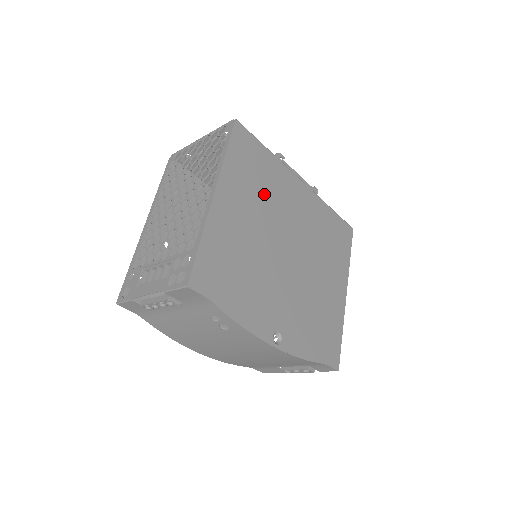
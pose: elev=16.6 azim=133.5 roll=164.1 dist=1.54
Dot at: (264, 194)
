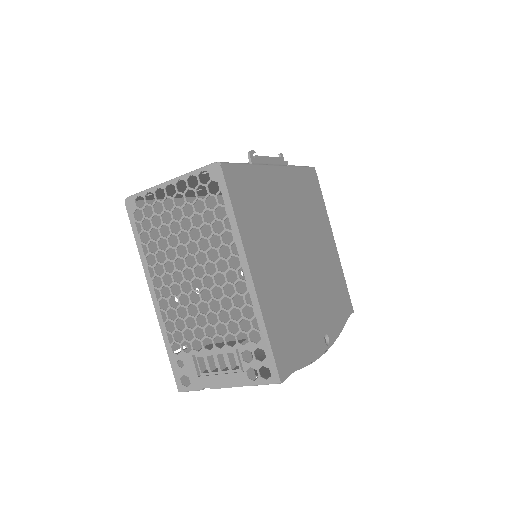
Dot at: (269, 221)
